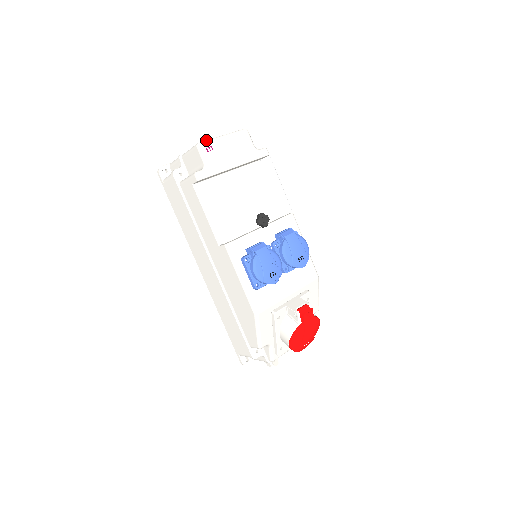
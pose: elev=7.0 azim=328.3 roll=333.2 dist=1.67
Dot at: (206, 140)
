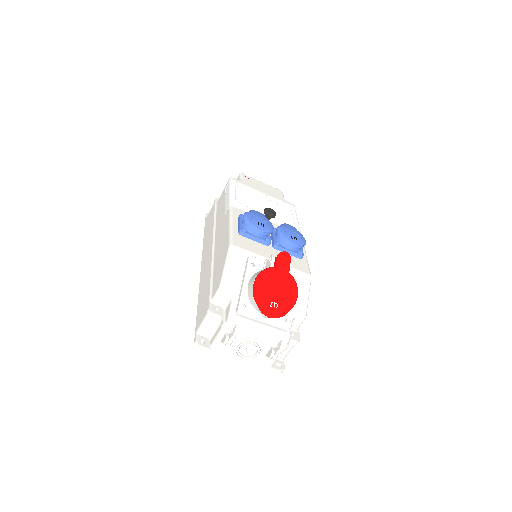
Dot at: occluded
